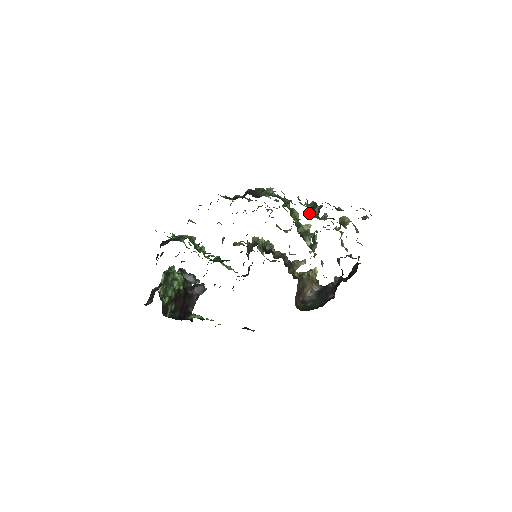
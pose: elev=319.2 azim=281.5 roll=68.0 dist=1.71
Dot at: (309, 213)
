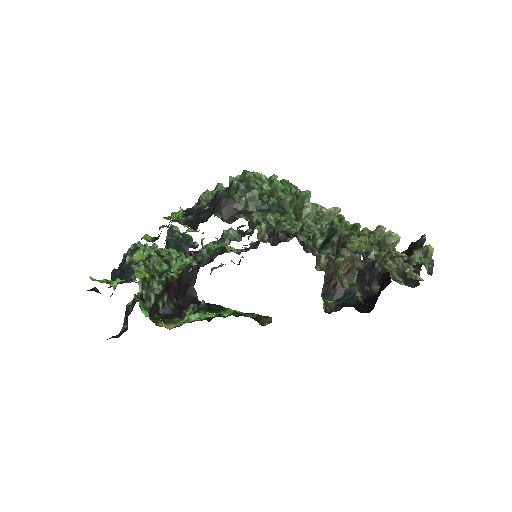
Dot at: (320, 249)
